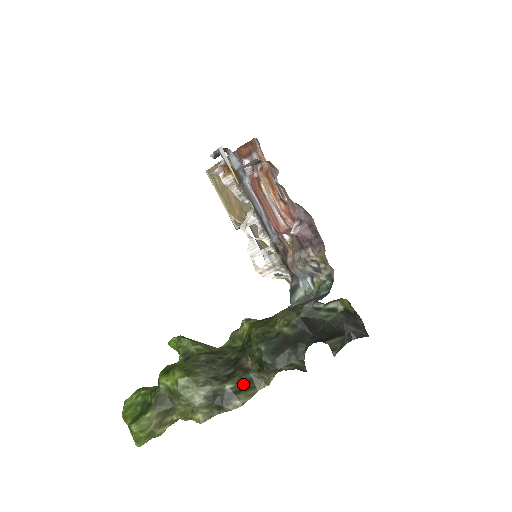
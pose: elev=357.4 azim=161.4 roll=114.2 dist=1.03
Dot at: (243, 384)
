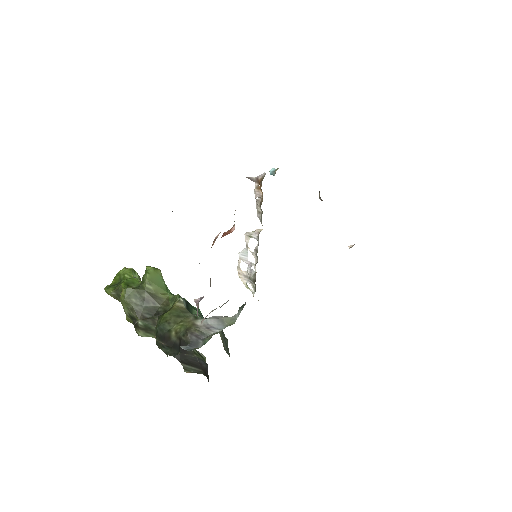
Dot at: (147, 328)
